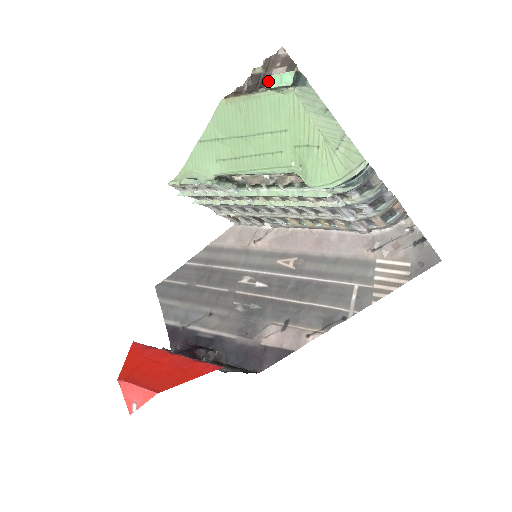
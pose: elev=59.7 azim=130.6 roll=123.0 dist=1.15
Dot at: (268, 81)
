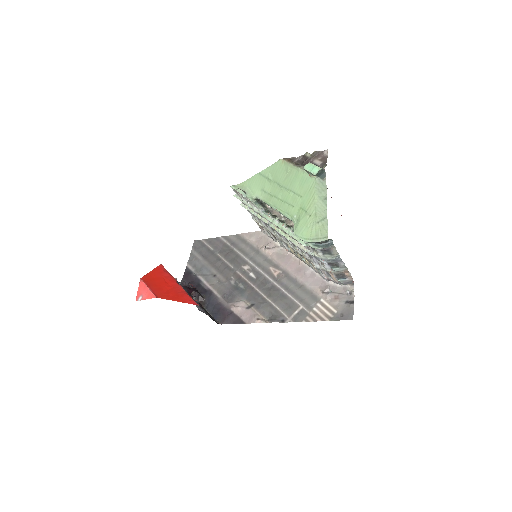
Dot at: (307, 165)
